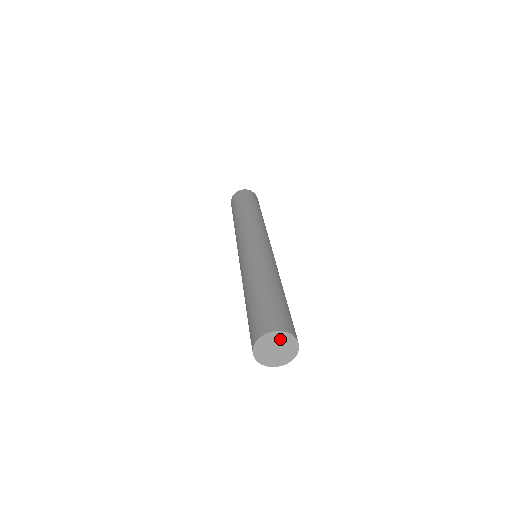
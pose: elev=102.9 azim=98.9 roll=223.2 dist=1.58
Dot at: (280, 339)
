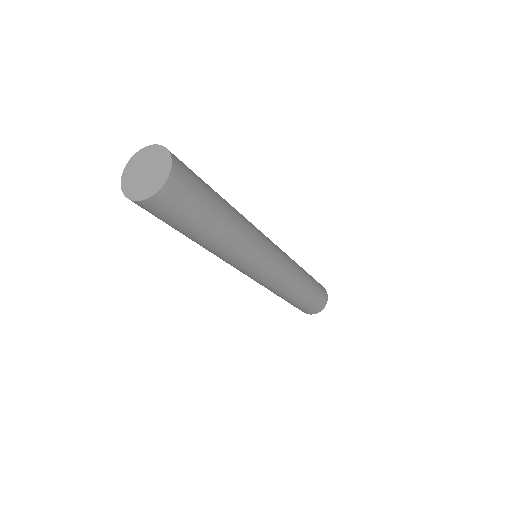
Dot at: (157, 158)
